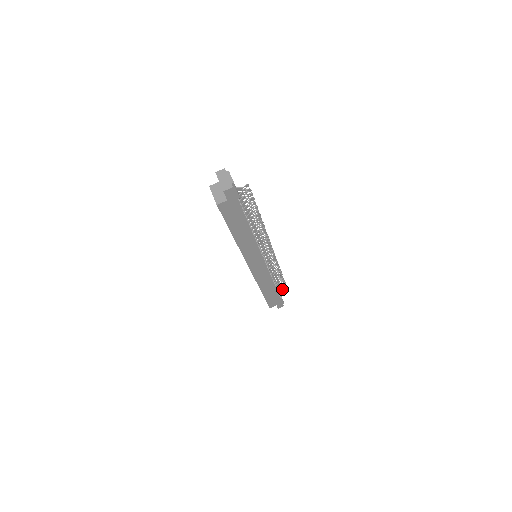
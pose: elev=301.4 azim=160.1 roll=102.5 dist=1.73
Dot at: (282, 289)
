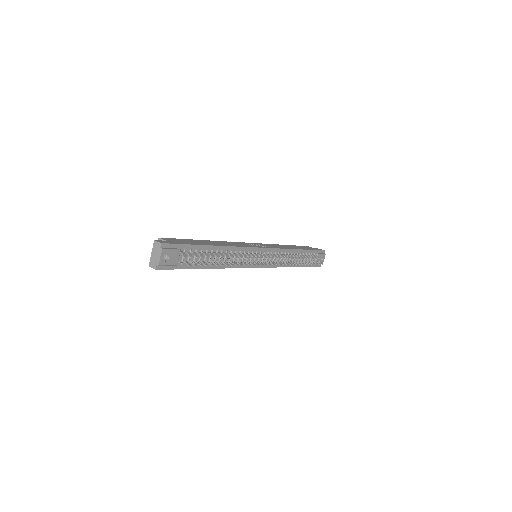
Dot at: (315, 261)
